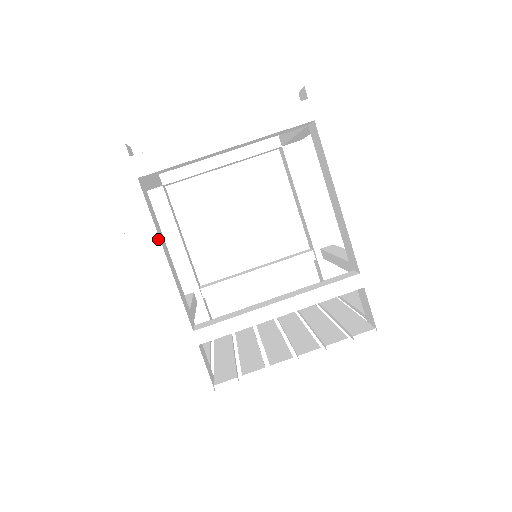
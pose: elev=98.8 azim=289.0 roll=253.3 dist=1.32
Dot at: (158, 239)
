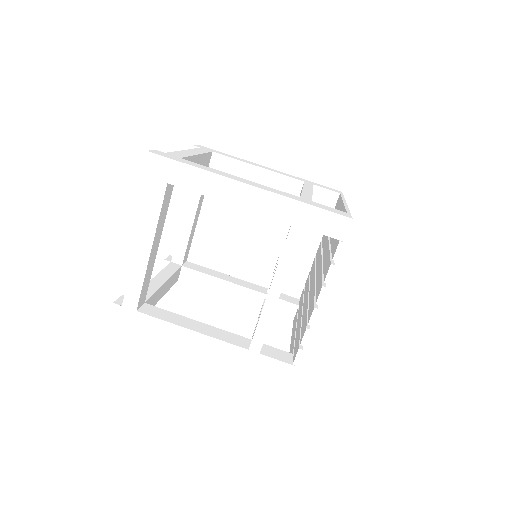
Dot at: (179, 327)
